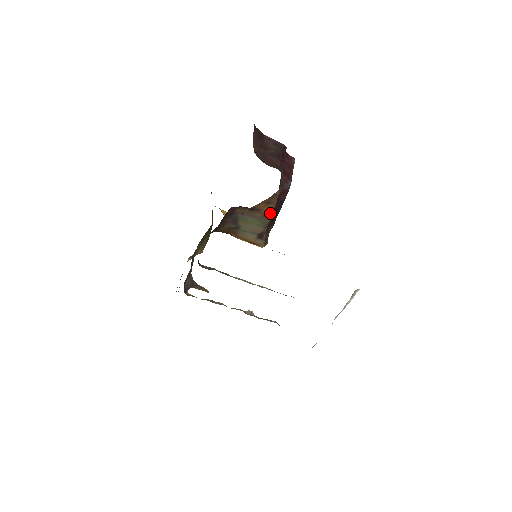
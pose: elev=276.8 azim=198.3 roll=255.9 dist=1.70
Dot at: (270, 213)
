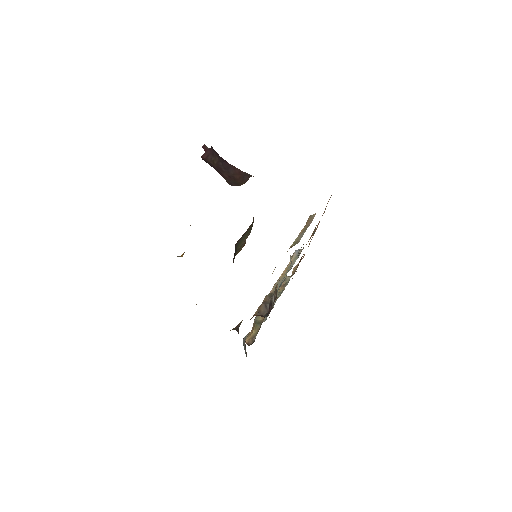
Dot at: occluded
